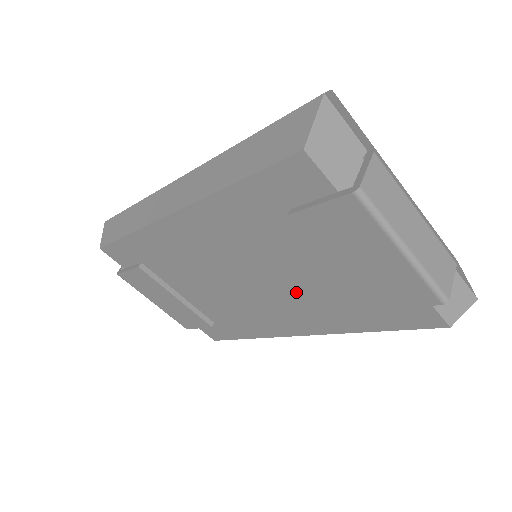
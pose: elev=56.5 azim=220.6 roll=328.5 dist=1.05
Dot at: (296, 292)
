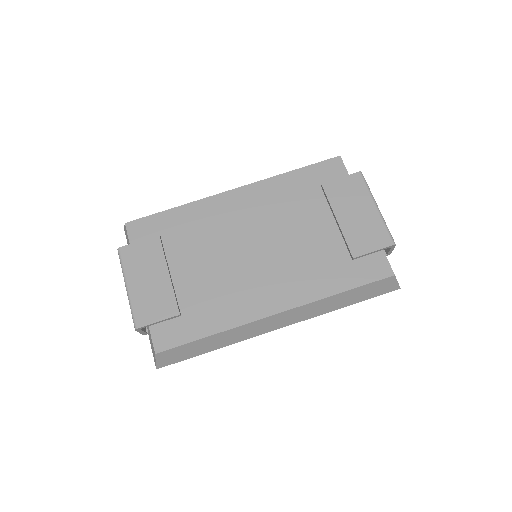
Dot at: (295, 255)
